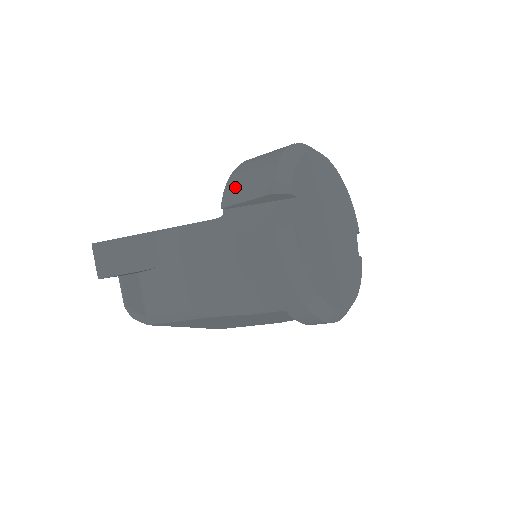
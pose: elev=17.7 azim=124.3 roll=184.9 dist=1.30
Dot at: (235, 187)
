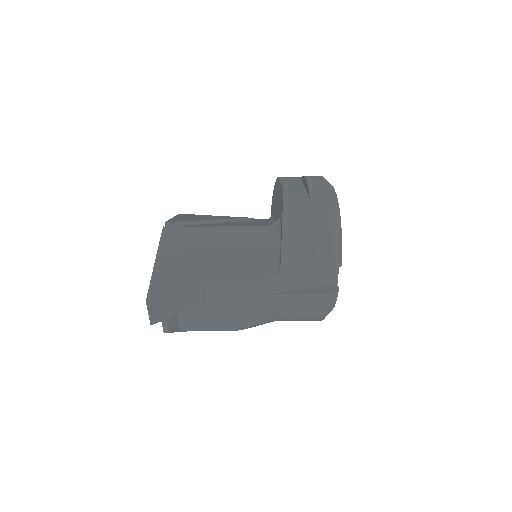
Dot at: (294, 253)
